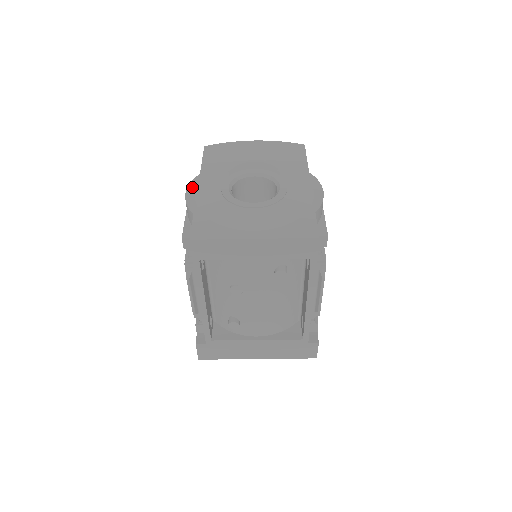
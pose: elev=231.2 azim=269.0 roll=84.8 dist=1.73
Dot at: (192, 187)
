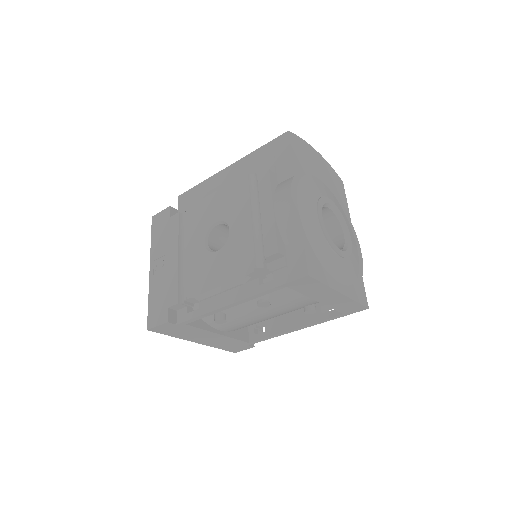
Dot at: (294, 194)
